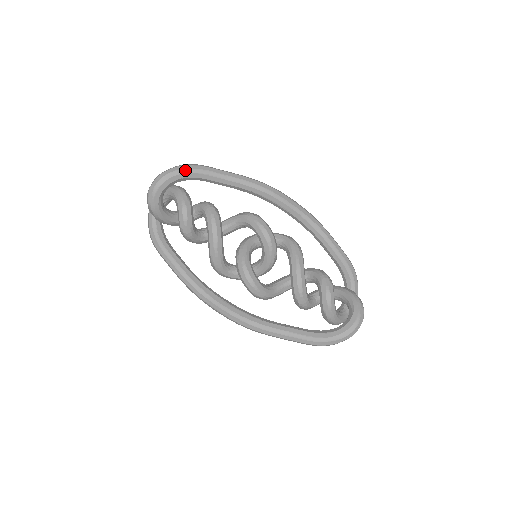
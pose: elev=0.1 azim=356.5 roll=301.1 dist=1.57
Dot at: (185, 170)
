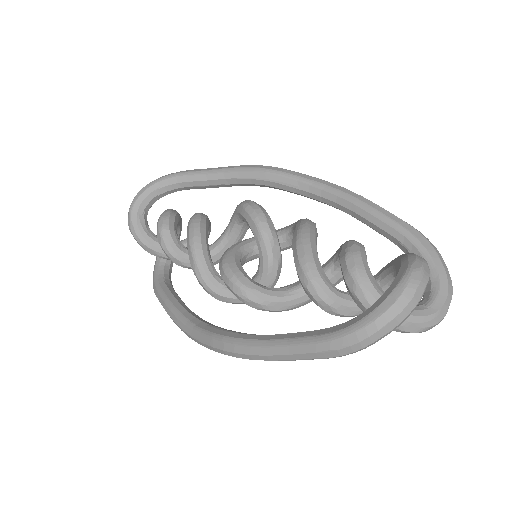
Dot at: (161, 178)
